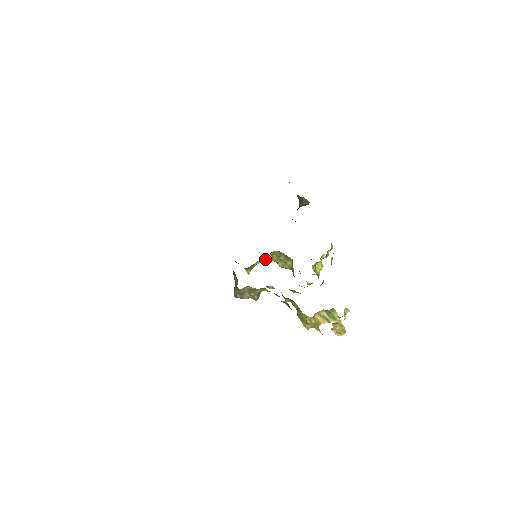
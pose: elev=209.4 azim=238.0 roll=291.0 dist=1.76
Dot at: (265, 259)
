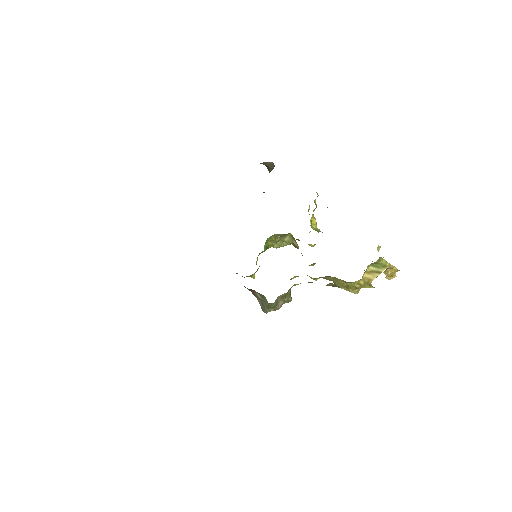
Dot at: (262, 252)
